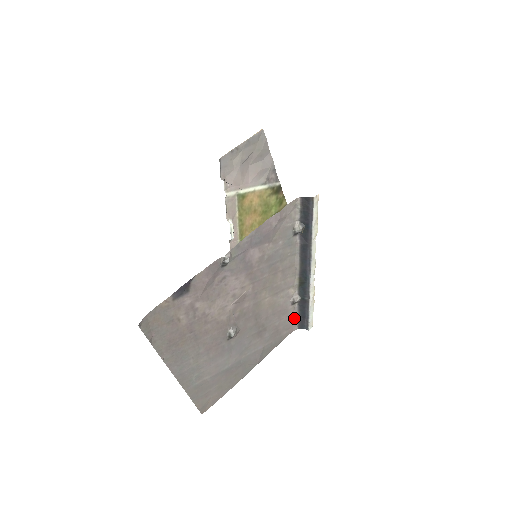
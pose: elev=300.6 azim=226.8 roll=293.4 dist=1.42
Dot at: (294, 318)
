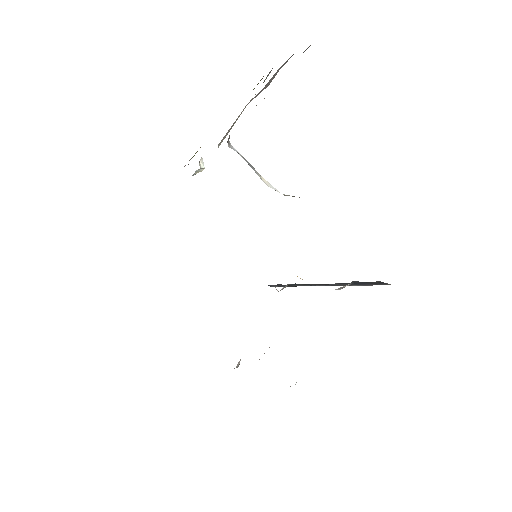
Dot at: occluded
